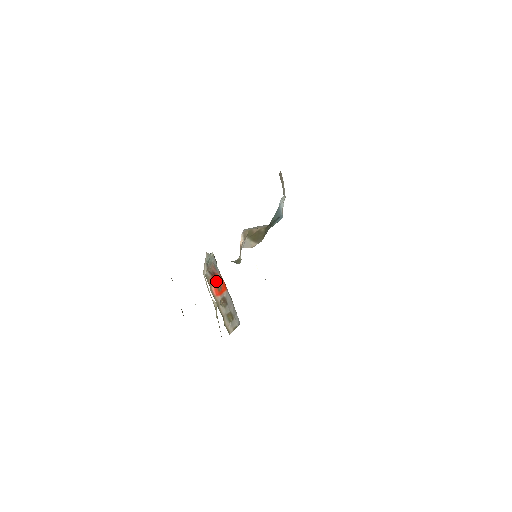
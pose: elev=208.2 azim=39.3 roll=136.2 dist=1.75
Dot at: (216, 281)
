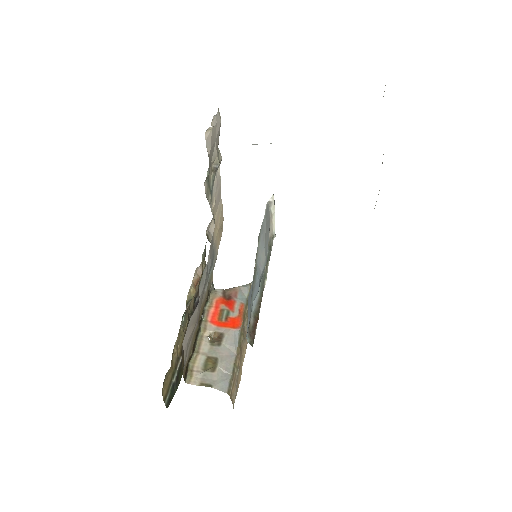
Dot at: (225, 307)
